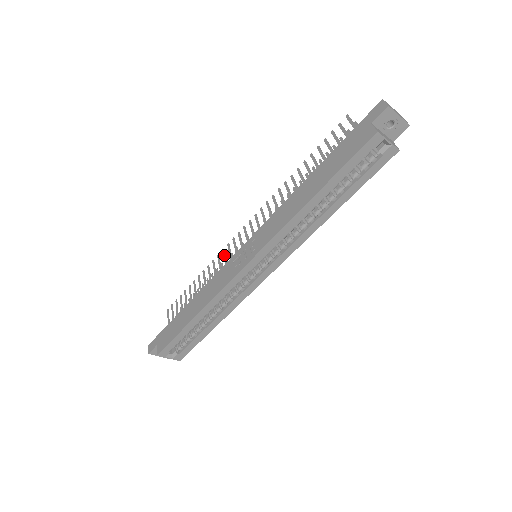
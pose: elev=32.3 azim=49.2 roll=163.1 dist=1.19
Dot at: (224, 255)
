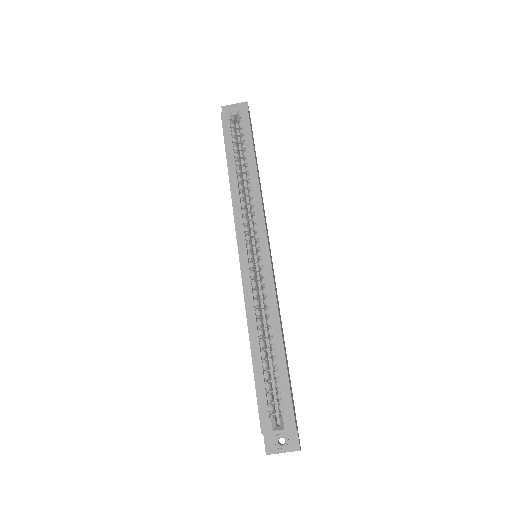
Dot at: occluded
